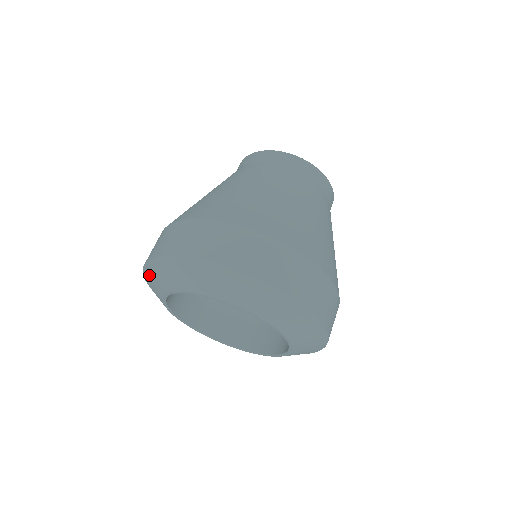
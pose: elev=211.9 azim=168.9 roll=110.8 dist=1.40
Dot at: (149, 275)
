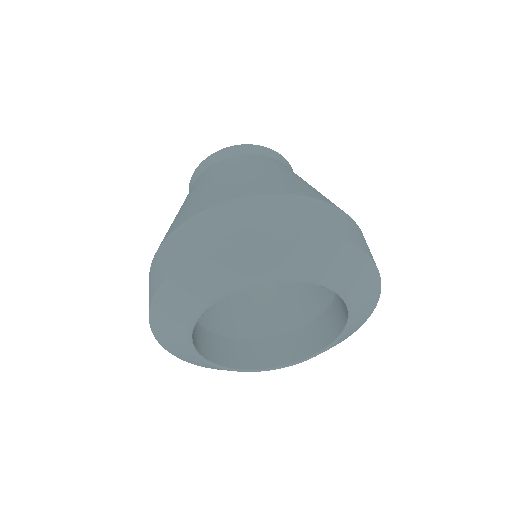
Dot at: (195, 273)
